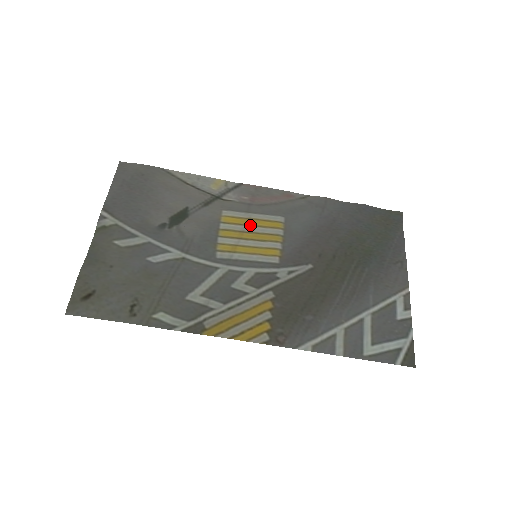
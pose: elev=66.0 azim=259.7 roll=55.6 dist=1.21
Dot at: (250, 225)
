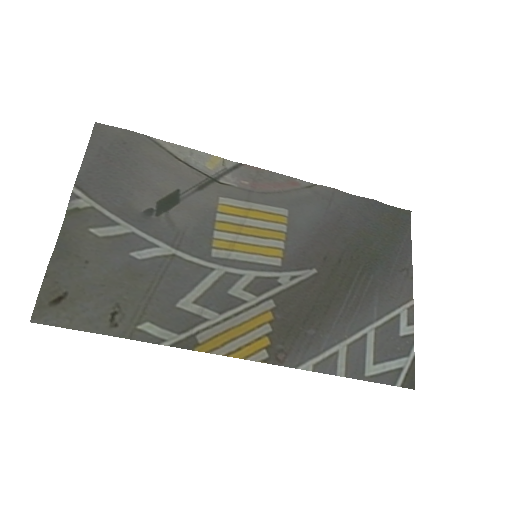
Dot at: (250, 217)
